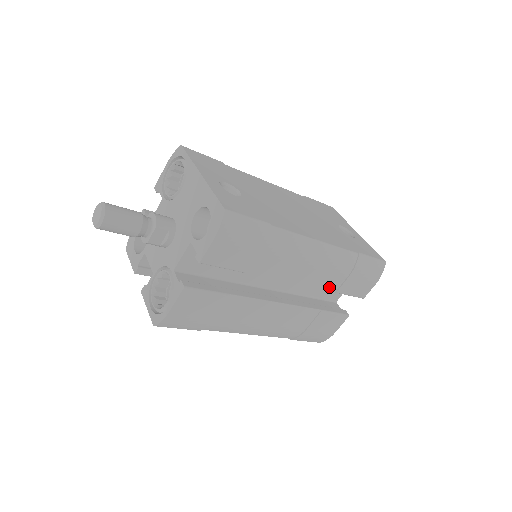
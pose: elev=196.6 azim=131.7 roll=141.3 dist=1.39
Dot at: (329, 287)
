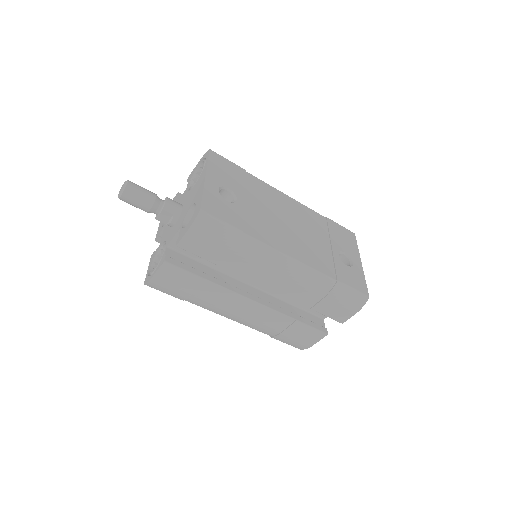
Dot at: (303, 302)
